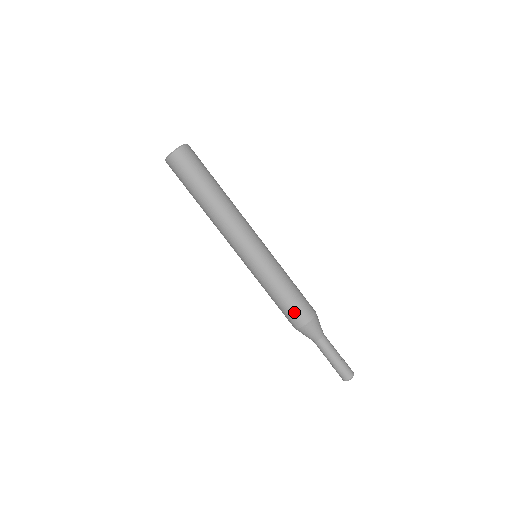
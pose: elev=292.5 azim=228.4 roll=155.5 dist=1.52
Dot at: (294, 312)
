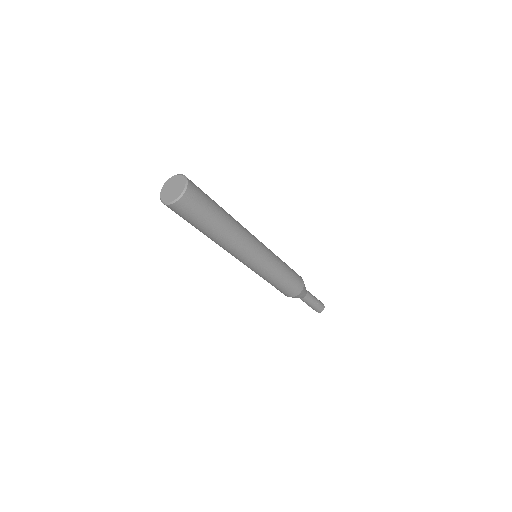
Dot at: (293, 288)
